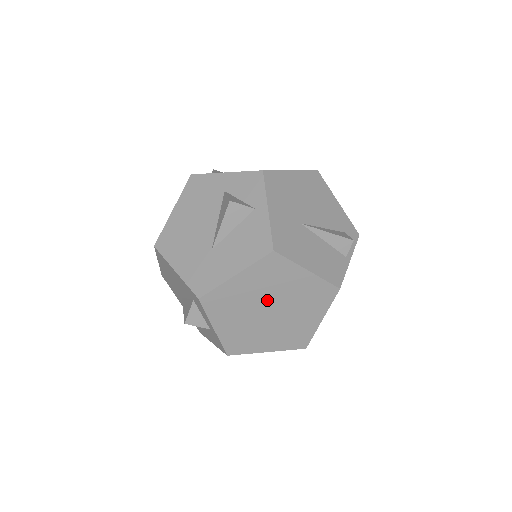
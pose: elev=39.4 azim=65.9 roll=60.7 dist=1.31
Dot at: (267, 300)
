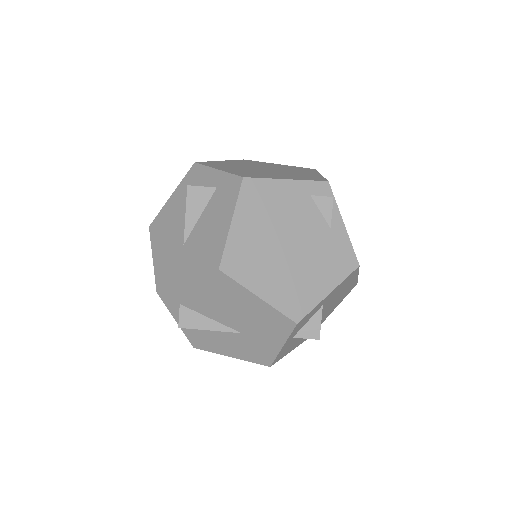
Dot at: (257, 167)
